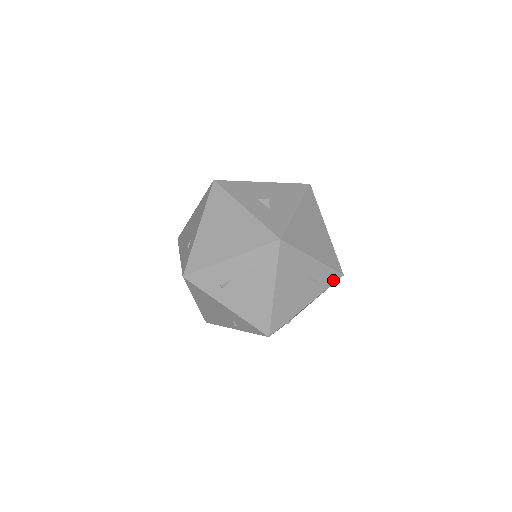
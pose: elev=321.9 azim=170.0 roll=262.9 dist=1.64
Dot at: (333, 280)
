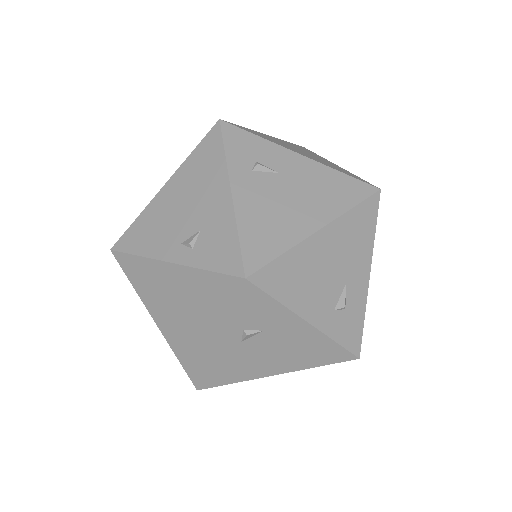
Dot at: (350, 343)
